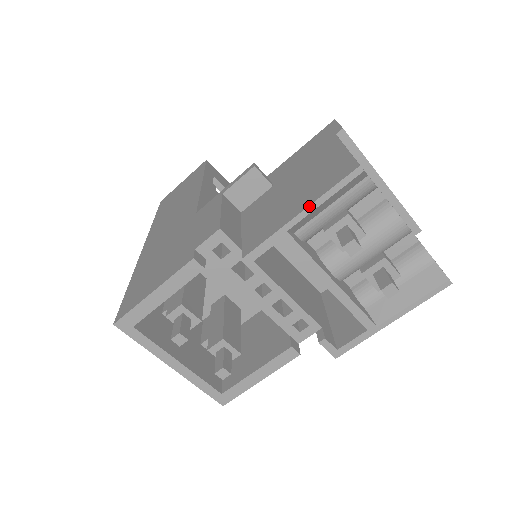
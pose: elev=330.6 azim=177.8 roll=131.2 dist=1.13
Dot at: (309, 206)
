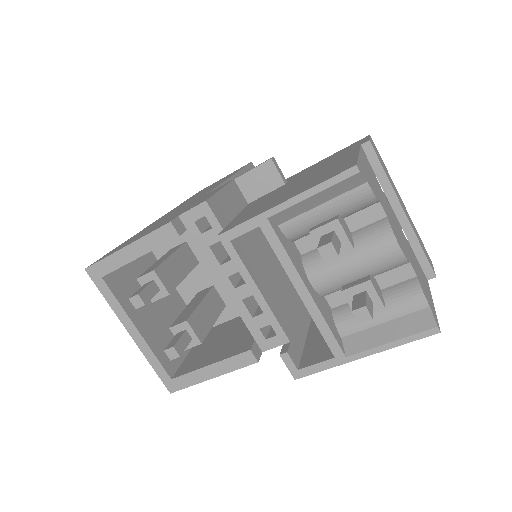
Dot at: (295, 196)
